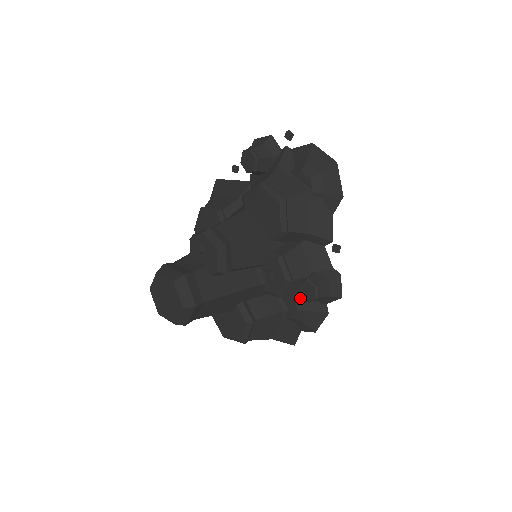
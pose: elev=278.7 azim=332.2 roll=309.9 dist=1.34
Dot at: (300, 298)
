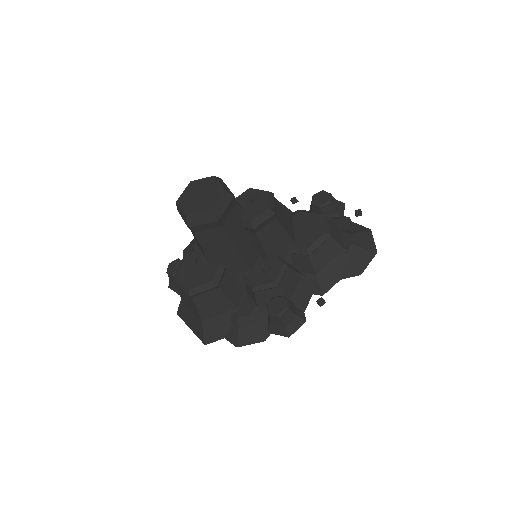
Dot at: (259, 310)
